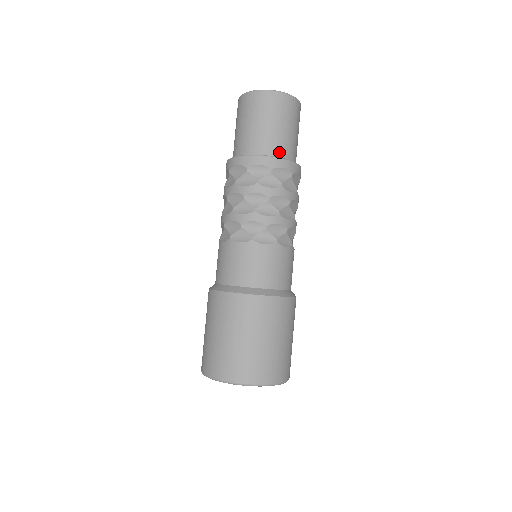
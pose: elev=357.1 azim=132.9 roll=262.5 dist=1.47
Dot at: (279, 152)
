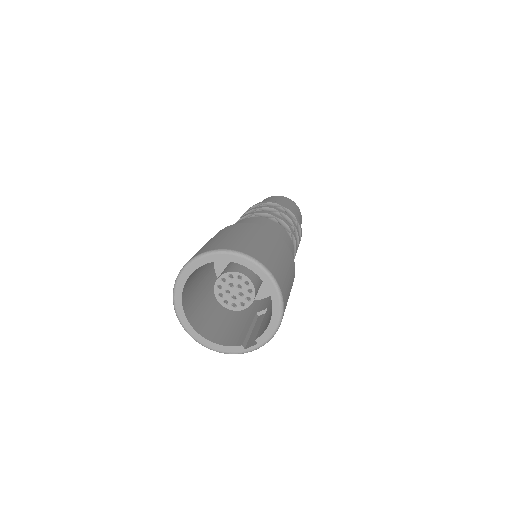
Dot at: occluded
